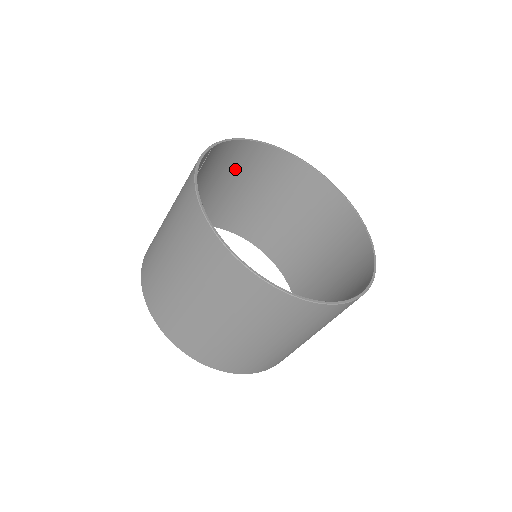
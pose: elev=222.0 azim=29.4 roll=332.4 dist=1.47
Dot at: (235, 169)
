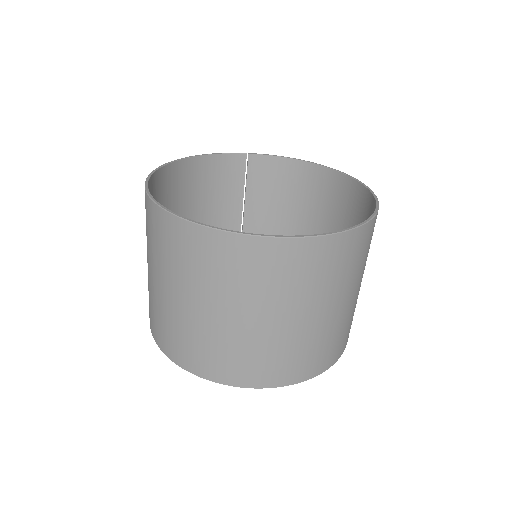
Dot at: (301, 199)
